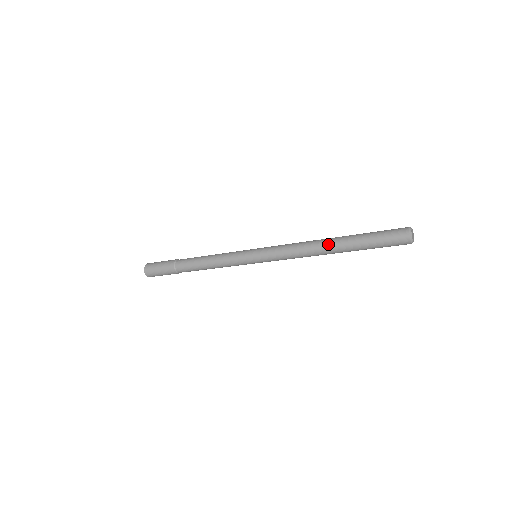
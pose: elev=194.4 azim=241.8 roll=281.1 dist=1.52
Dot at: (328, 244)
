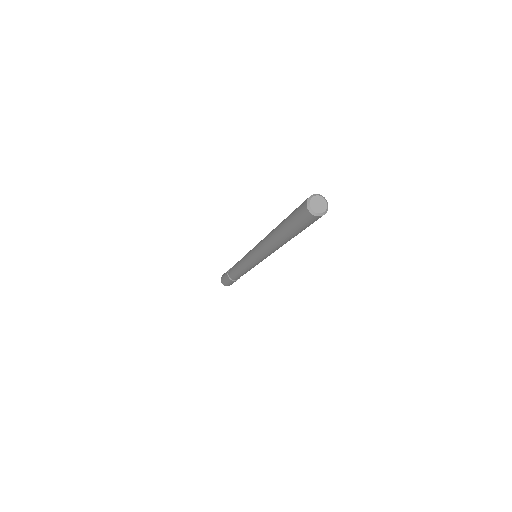
Dot at: occluded
